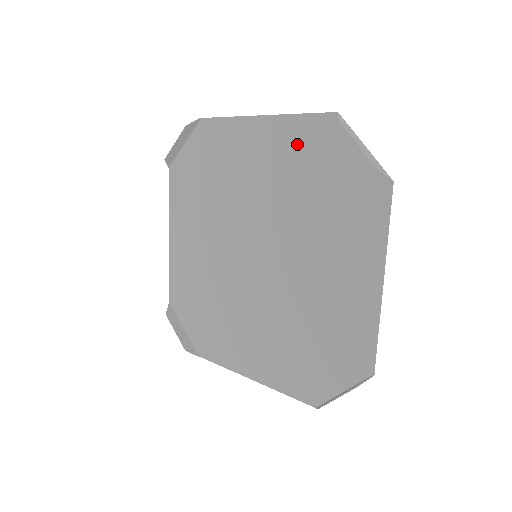
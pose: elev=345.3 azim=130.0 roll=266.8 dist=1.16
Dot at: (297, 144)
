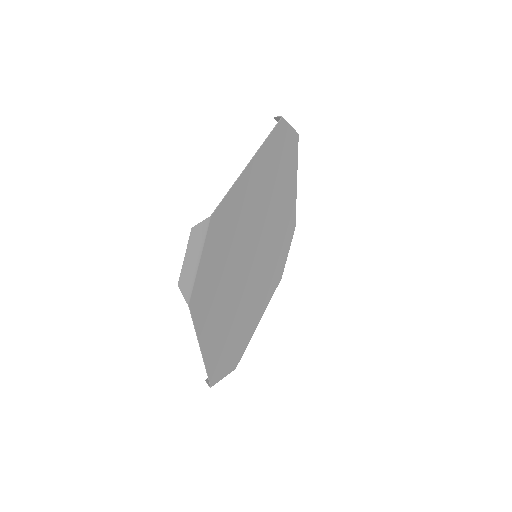
Dot at: (290, 172)
